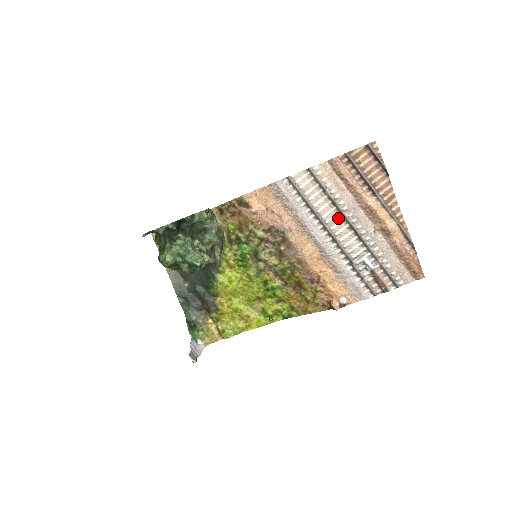
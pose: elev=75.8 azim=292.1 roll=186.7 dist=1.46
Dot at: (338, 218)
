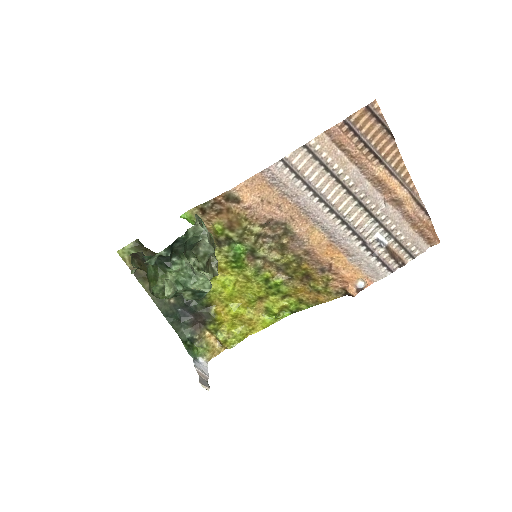
Dot at: (344, 196)
